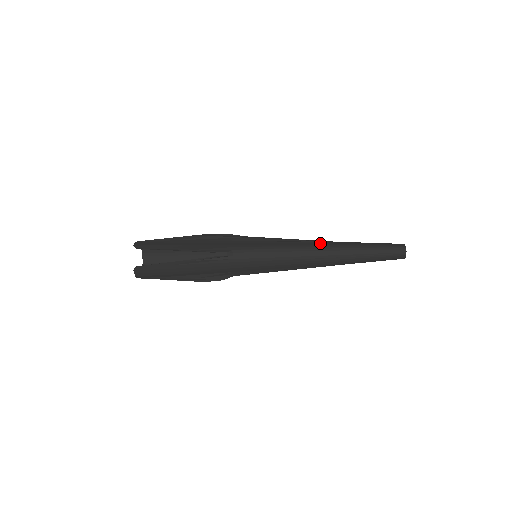
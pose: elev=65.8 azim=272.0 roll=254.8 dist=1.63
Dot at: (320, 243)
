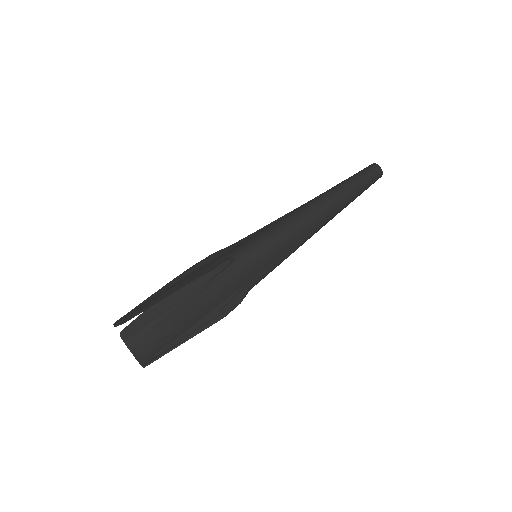
Dot at: (305, 203)
